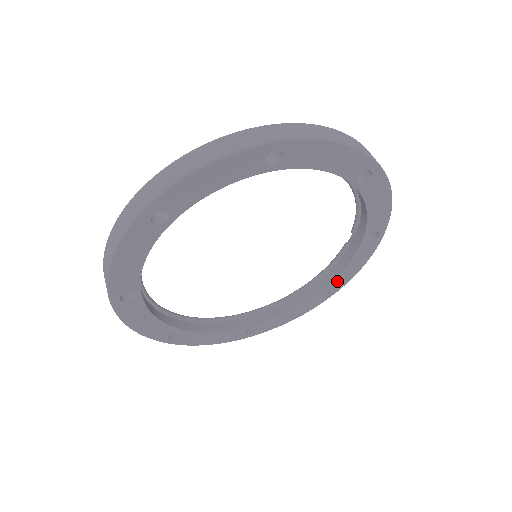
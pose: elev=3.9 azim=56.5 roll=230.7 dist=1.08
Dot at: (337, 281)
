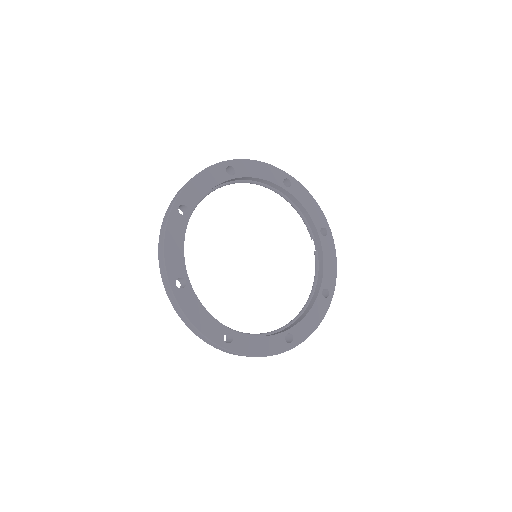
Dot at: (327, 278)
